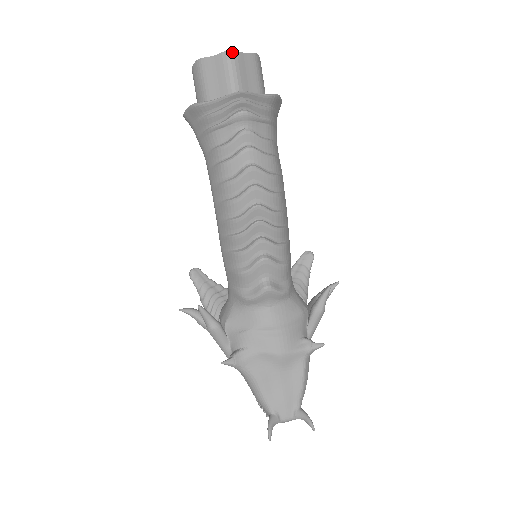
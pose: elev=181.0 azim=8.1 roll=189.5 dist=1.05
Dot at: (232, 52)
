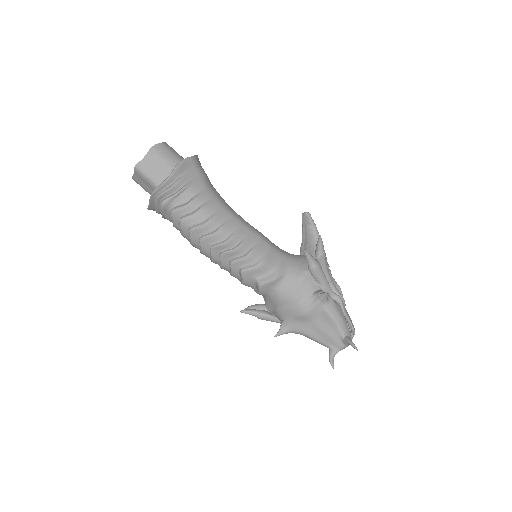
Dot at: (137, 166)
